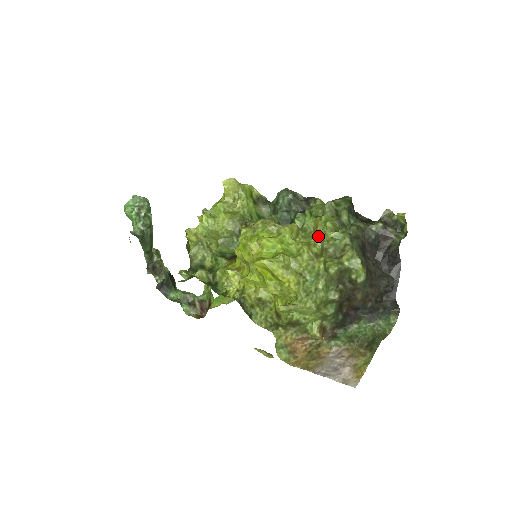
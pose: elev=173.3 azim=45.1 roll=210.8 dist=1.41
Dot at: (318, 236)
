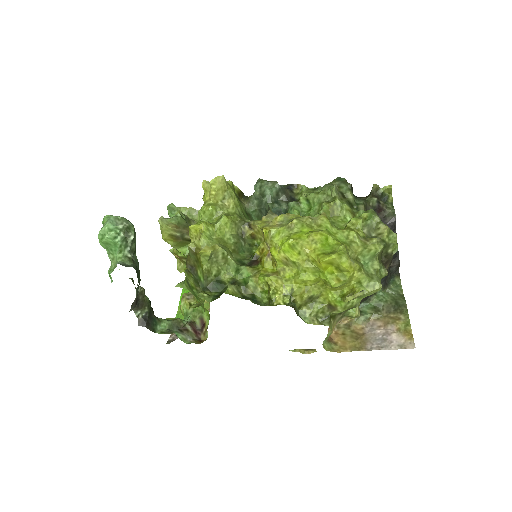
Dot at: (357, 220)
